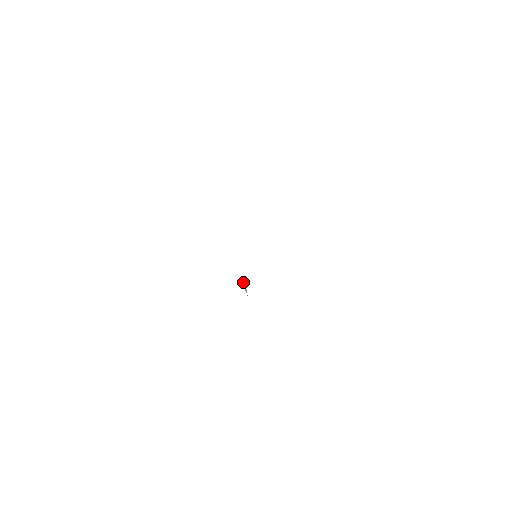
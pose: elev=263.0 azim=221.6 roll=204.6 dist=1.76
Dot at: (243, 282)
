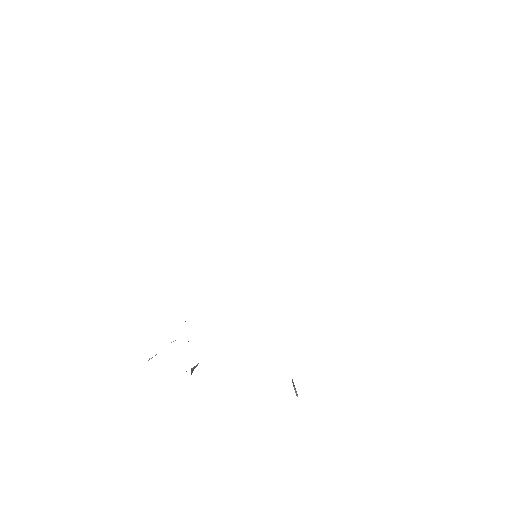
Dot at: (292, 381)
